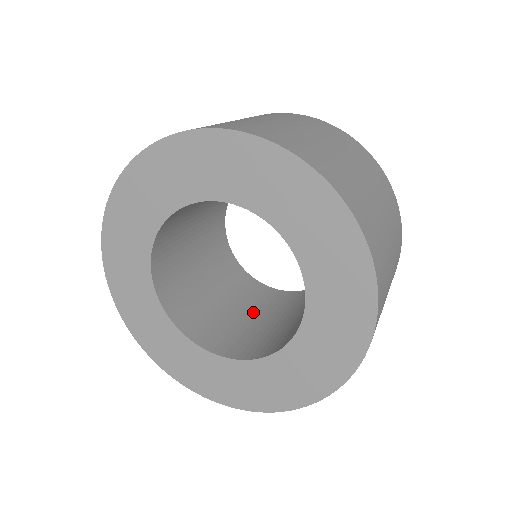
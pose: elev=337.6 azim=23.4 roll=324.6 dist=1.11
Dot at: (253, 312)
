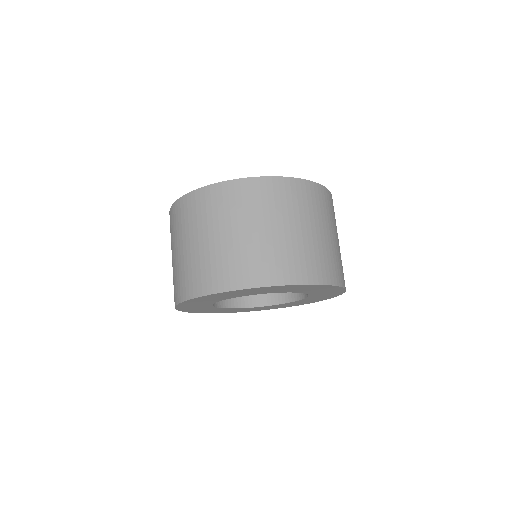
Dot at: occluded
